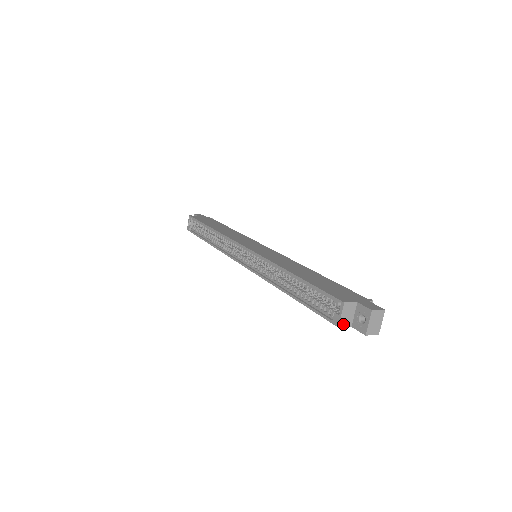
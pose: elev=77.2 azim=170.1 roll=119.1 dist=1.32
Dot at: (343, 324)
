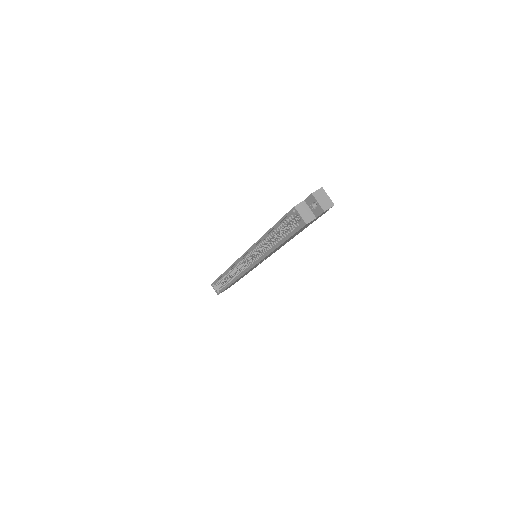
Dot at: (308, 220)
